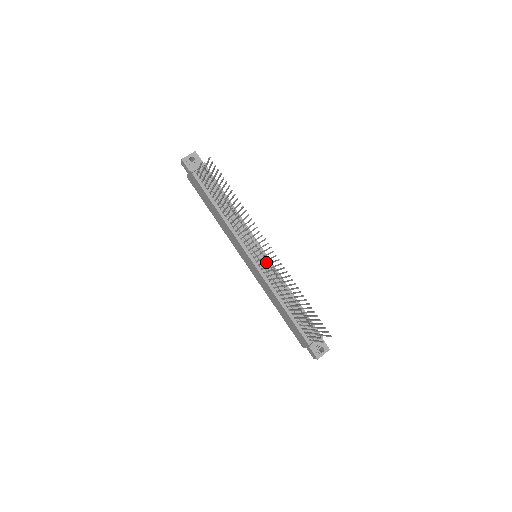
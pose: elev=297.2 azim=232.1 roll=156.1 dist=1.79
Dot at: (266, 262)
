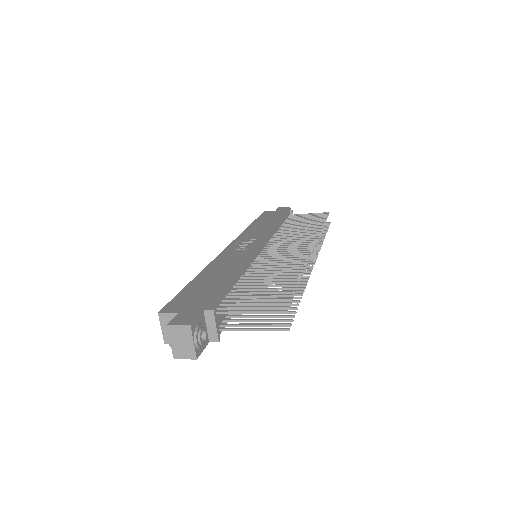
Dot at: occluded
